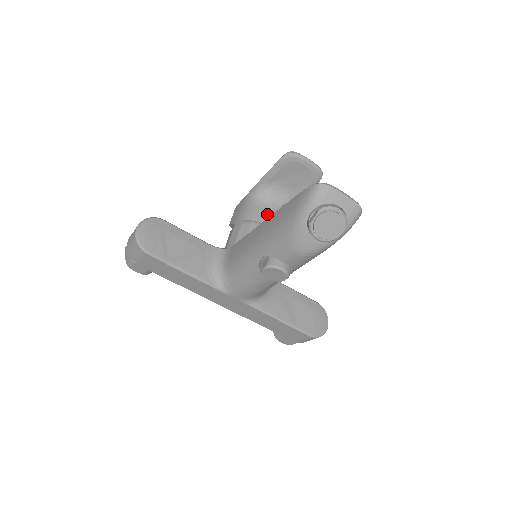
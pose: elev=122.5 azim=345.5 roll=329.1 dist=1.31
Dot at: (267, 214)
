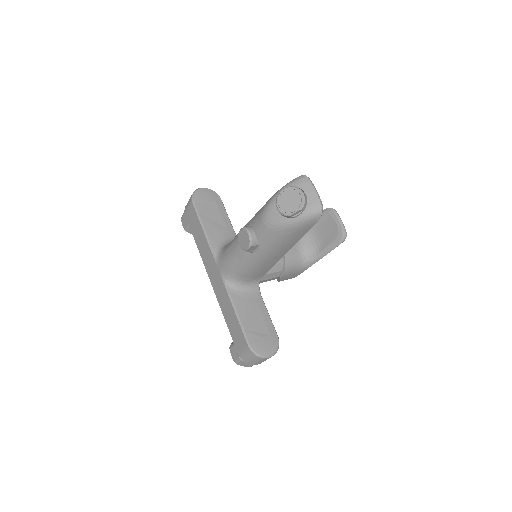
Dot at: occluded
